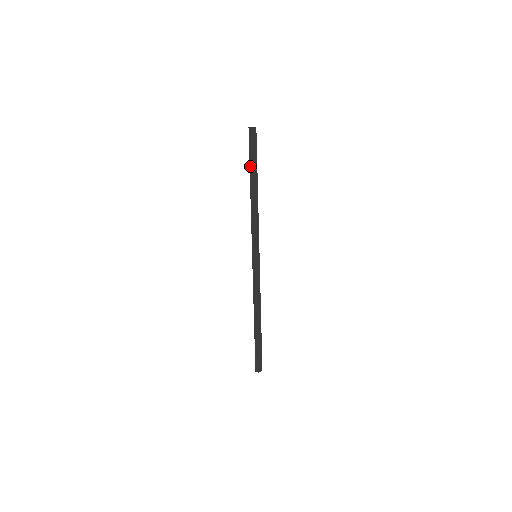
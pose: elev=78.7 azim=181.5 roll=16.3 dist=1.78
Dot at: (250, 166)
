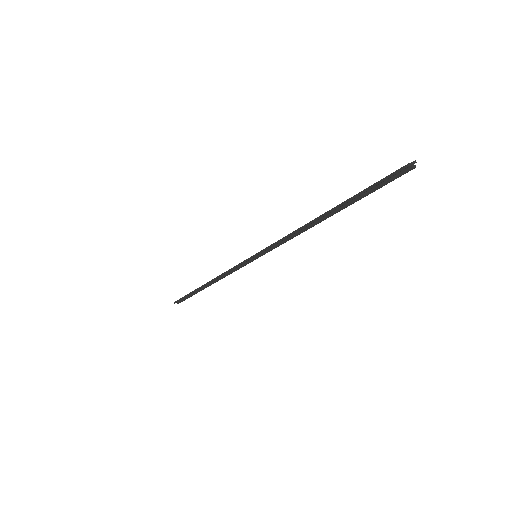
Dot at: (349, 201)
